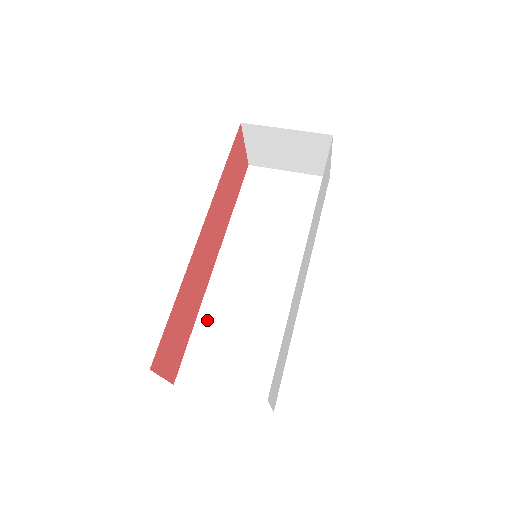
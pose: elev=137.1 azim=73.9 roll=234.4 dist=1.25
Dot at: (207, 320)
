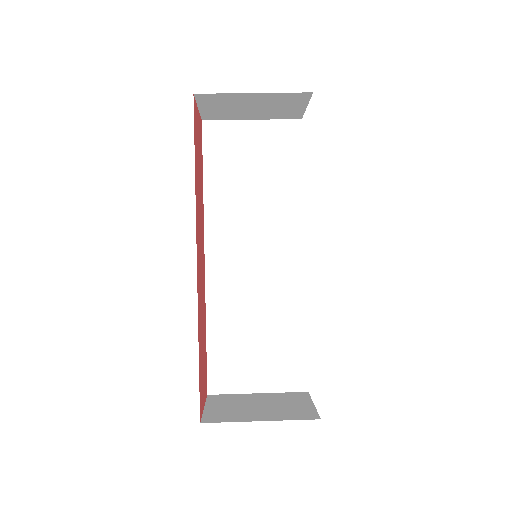
Dot at: (218, 323)
